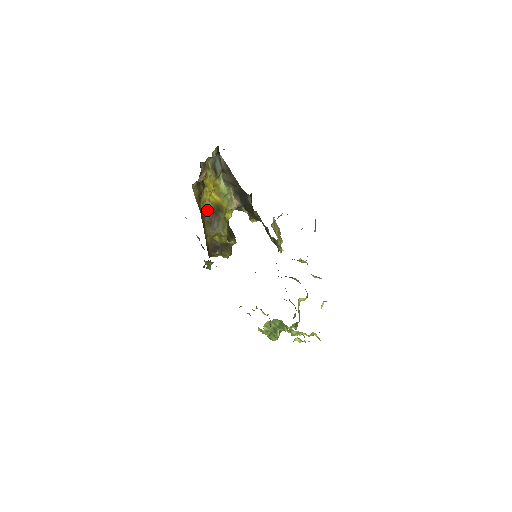
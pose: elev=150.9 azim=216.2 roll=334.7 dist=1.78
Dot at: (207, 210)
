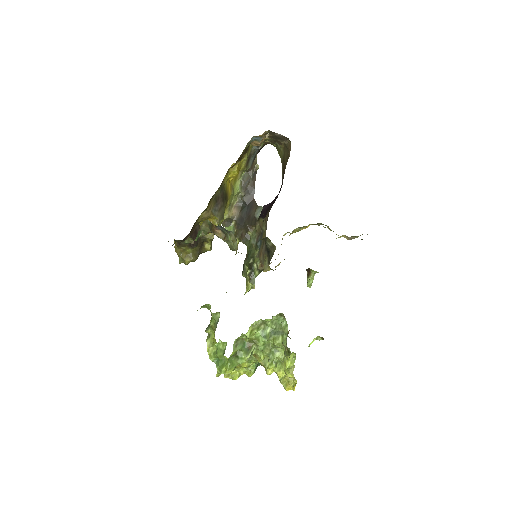
Dot at: (221, 186)
